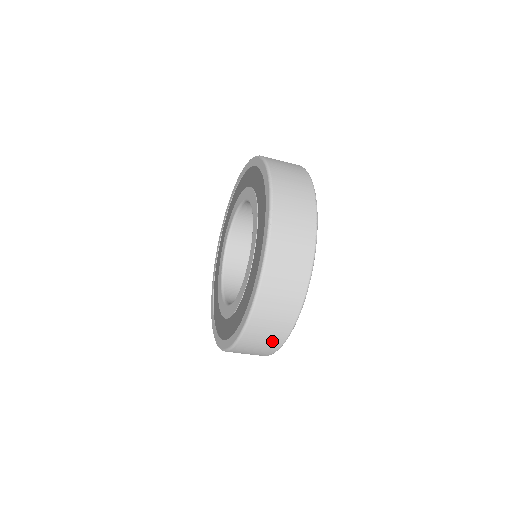
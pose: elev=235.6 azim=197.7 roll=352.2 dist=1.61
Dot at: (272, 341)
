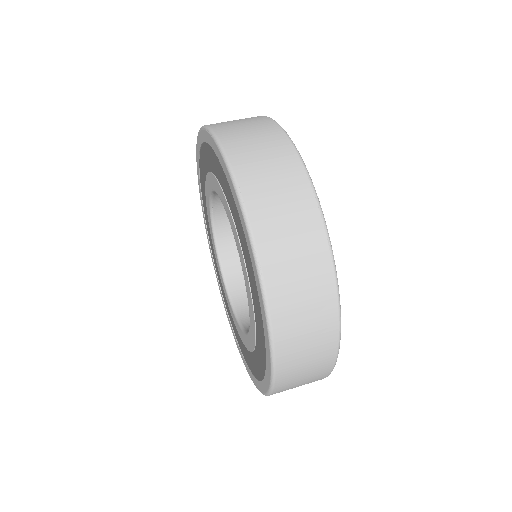
Dot at: (312, 380)
